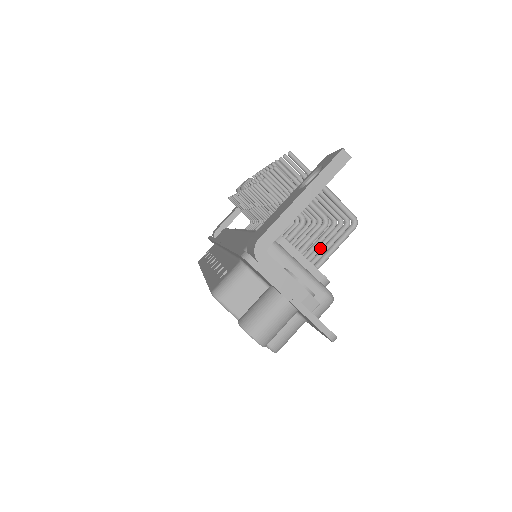
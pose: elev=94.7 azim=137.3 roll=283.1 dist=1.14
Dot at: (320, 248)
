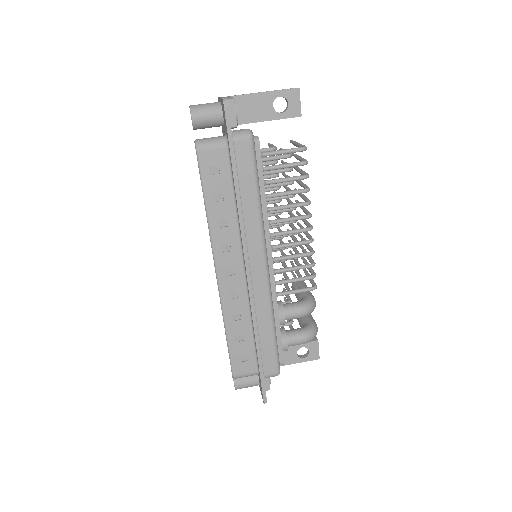
Dot at: (281, 178)
